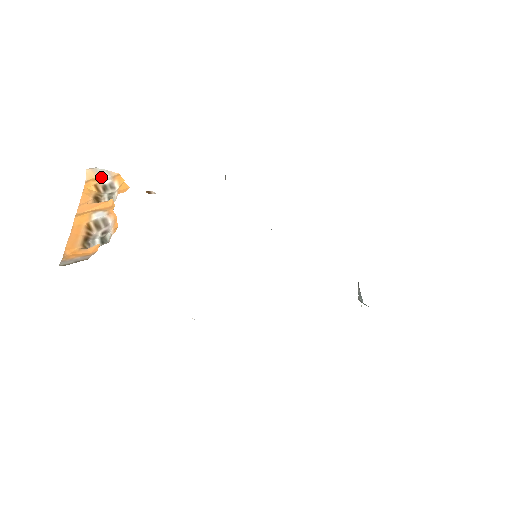
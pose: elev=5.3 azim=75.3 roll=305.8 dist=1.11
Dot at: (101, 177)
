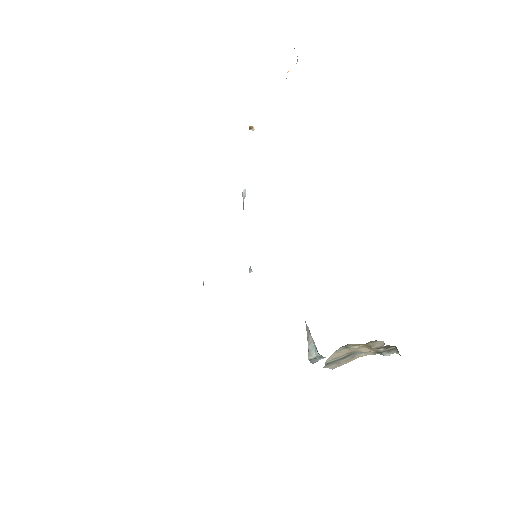
Dot at: occluded
